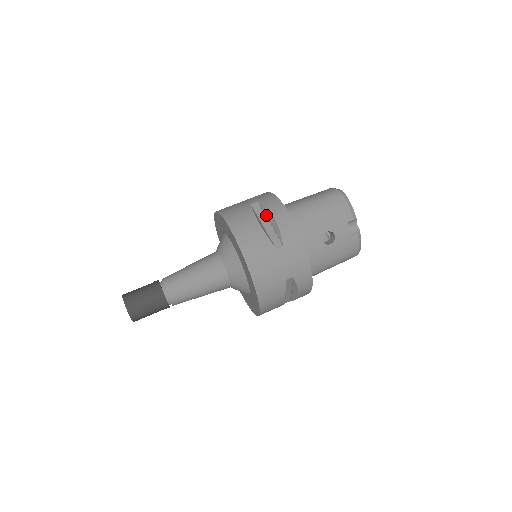
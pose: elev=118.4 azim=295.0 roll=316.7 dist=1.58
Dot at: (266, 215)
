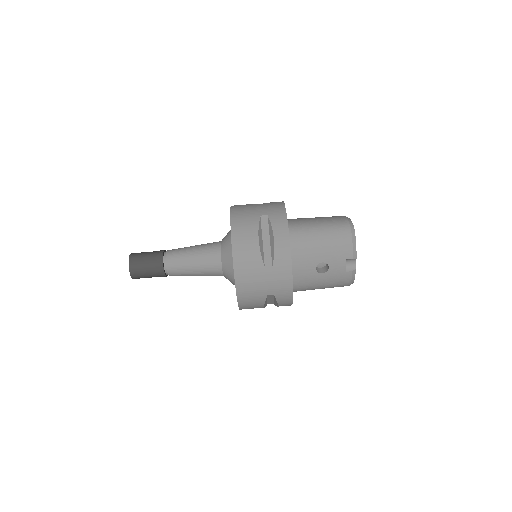
Dot at: (269, 232)
